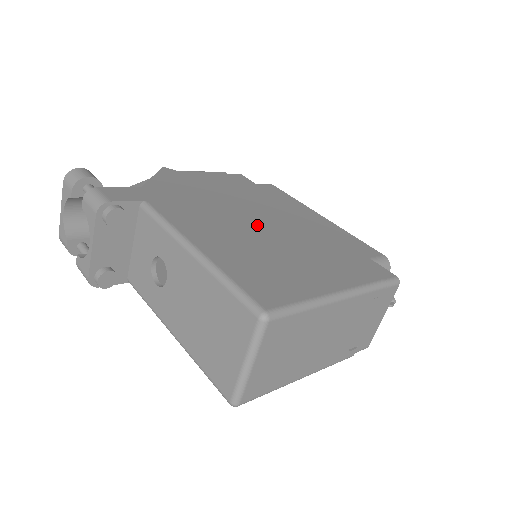
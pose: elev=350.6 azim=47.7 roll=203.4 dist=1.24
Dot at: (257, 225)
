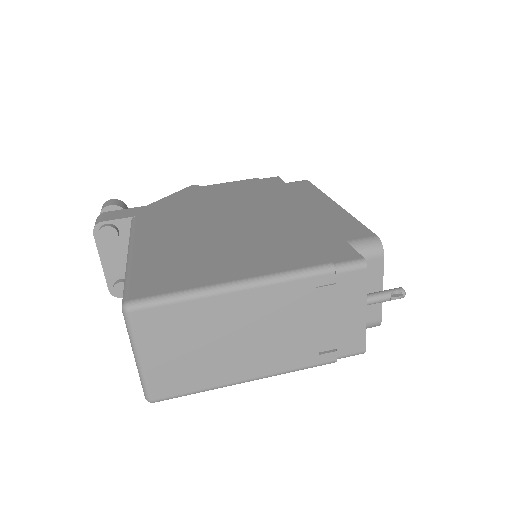
Dot at: (228, 223)
